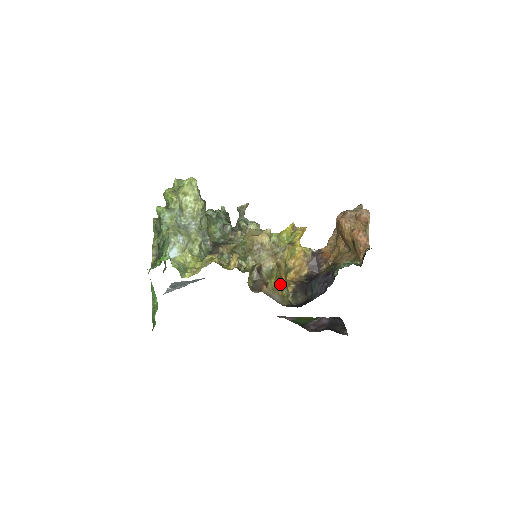
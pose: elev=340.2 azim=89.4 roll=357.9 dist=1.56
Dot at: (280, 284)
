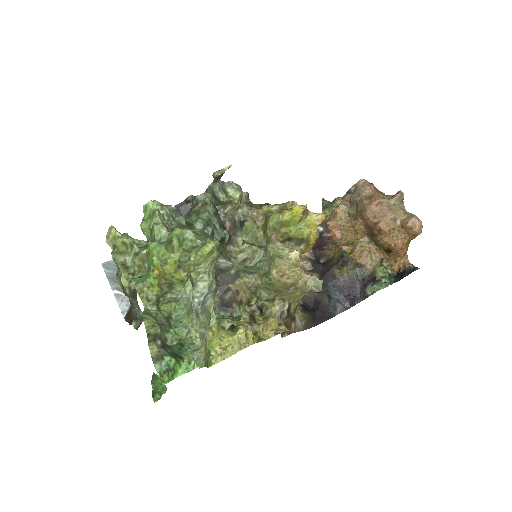
Dot at: occluded
